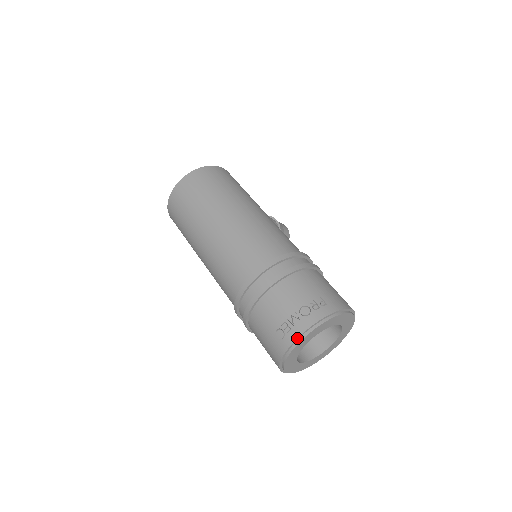
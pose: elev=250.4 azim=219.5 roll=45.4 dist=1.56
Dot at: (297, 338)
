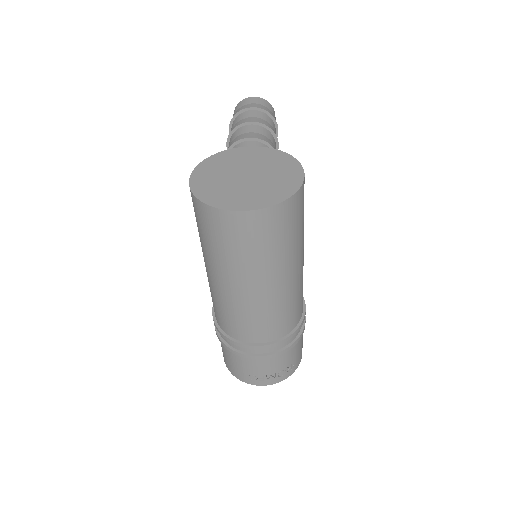
Dot at: occluded
